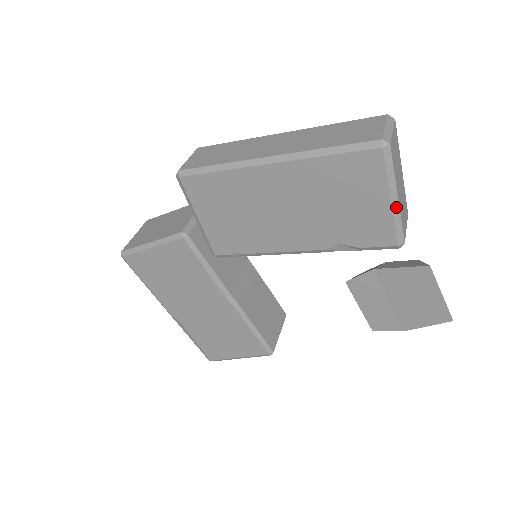
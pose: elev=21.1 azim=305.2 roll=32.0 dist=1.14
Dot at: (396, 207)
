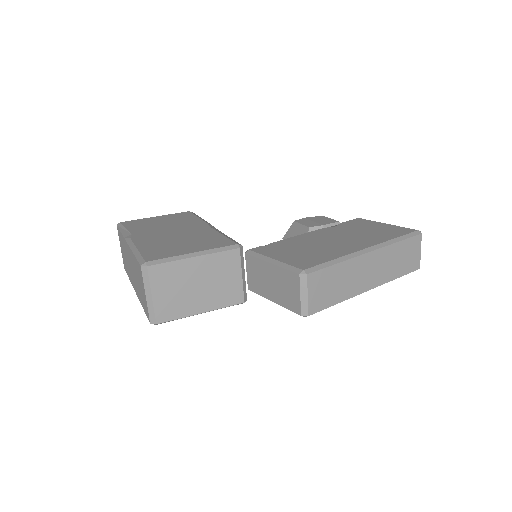
Dot at: occluded
